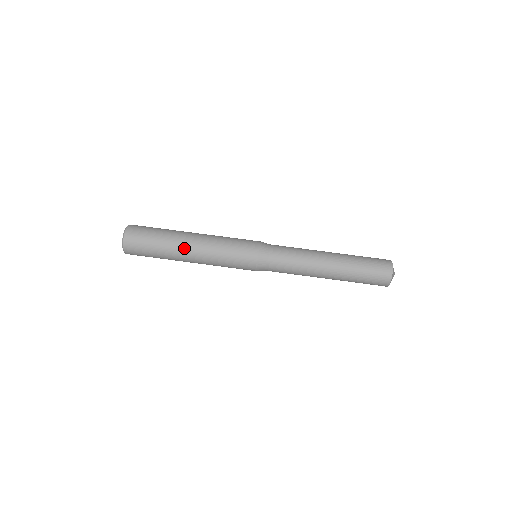
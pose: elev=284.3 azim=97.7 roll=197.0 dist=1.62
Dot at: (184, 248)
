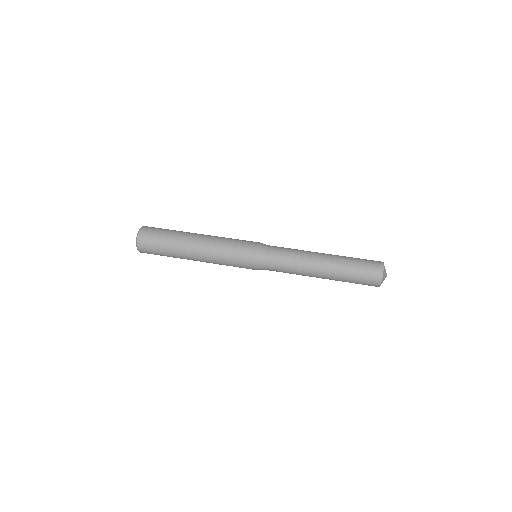
Dot at: (195, 234)
